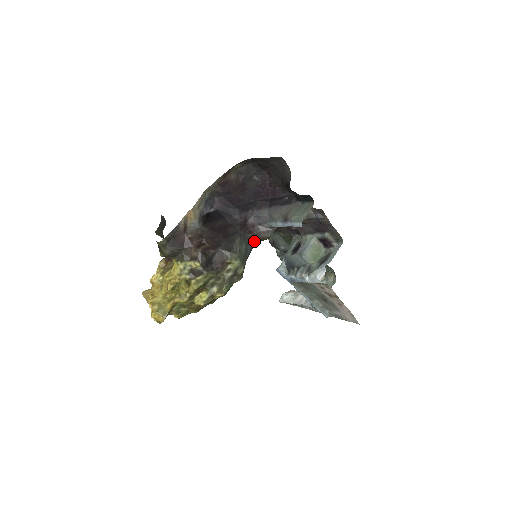
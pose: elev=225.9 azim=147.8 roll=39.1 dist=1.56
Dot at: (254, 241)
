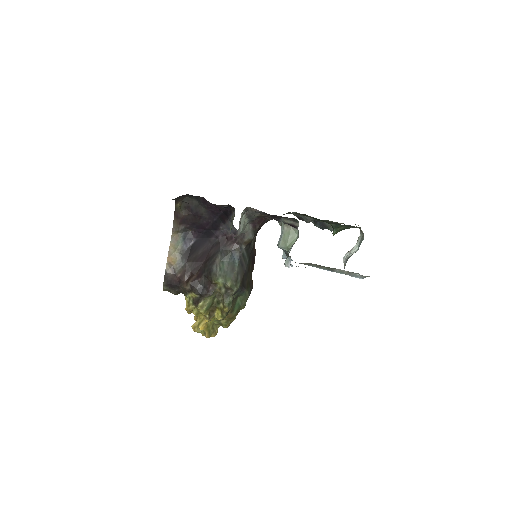
Dot at: (239, 249)
